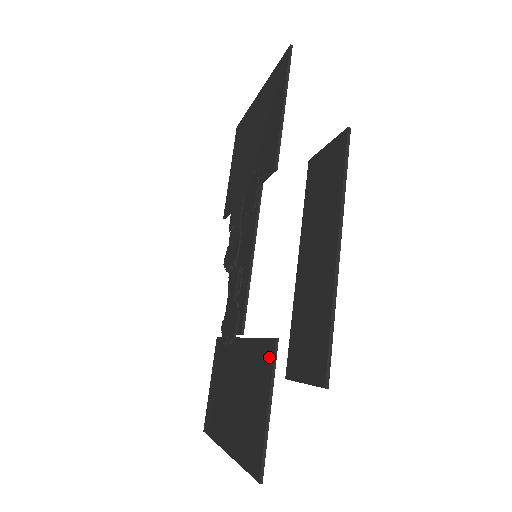
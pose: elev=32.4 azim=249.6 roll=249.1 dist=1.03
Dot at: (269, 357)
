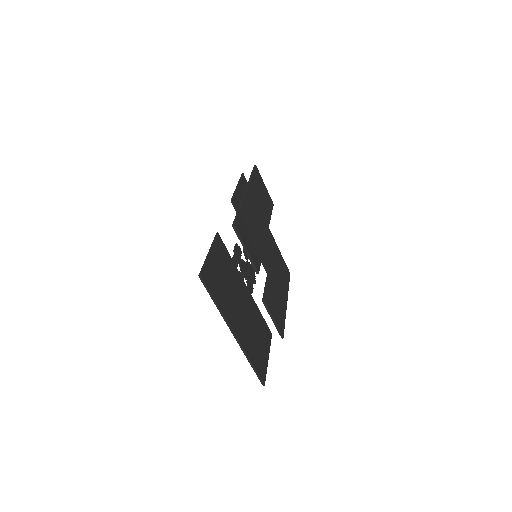
Dot at: (217, 244)
